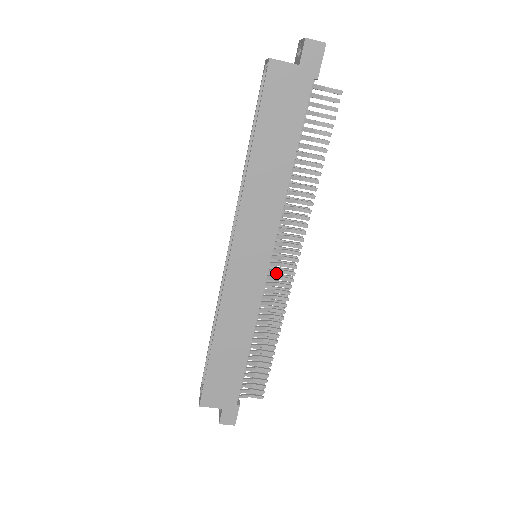
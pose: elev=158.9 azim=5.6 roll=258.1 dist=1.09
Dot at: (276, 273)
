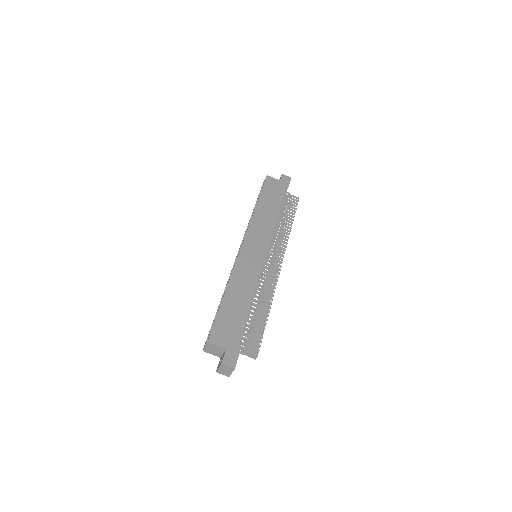
Dot at: (268, 271)
